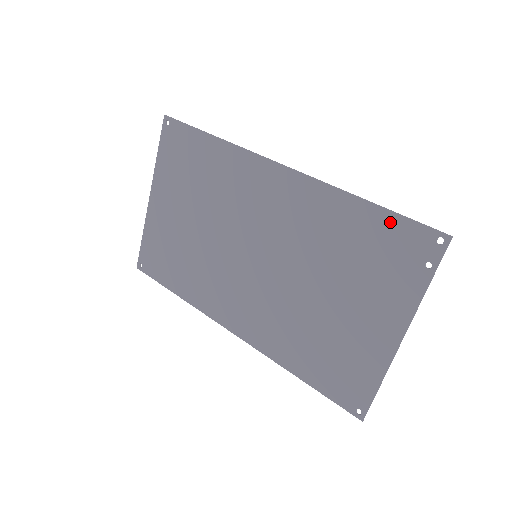
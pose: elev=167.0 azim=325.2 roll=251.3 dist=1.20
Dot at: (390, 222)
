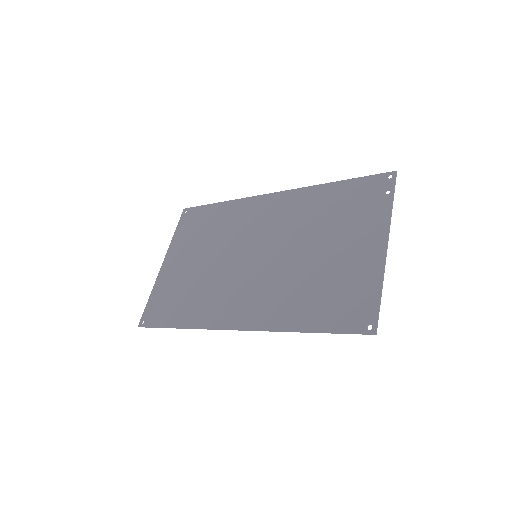
Dot at: (354, 184)
